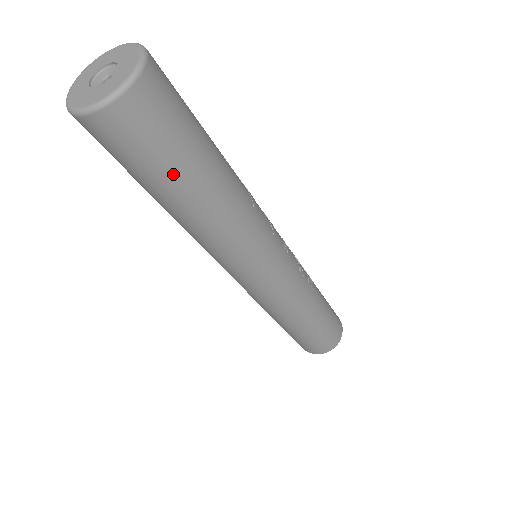
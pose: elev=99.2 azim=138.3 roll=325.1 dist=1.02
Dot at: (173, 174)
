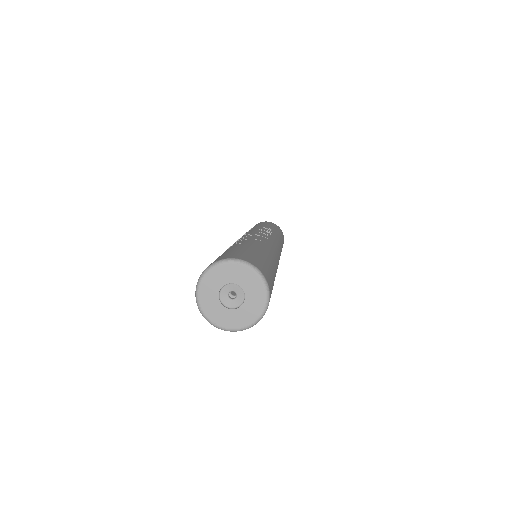
Dot at: occluded
